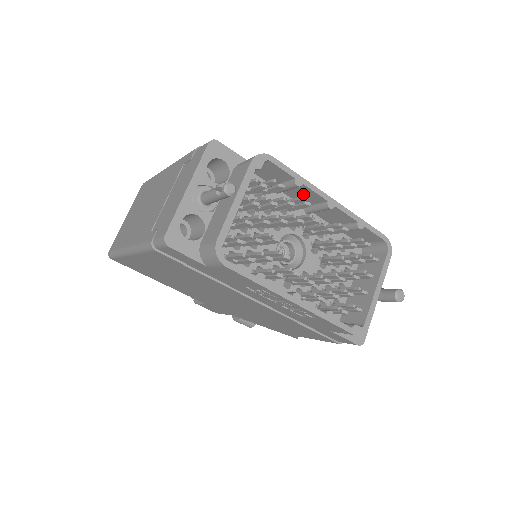
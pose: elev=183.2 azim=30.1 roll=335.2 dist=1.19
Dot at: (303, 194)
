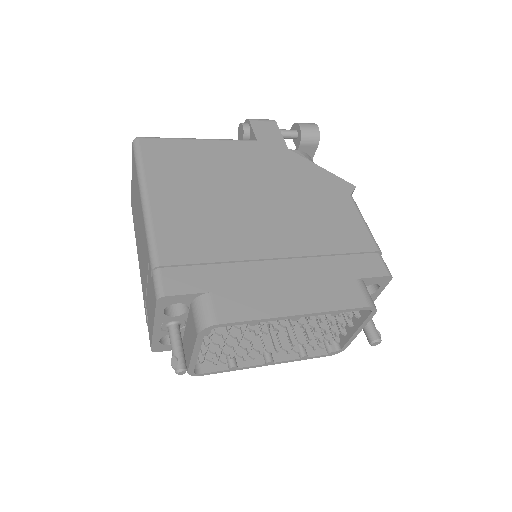
Dot at: (268, 305)
